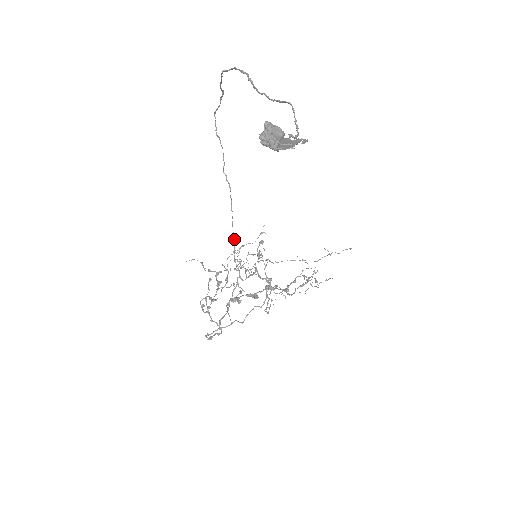
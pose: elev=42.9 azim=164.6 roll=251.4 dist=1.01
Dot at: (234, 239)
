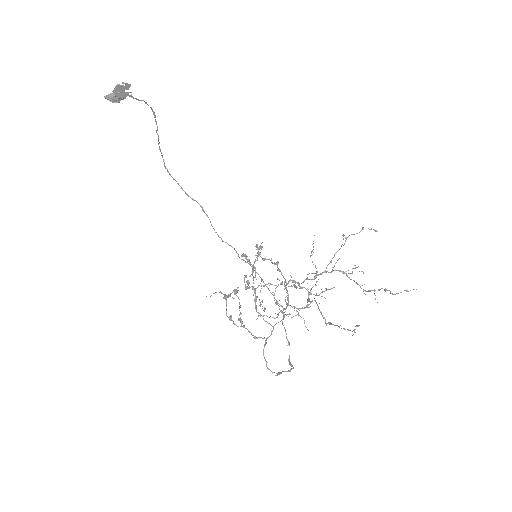
Dot at: (273, 295)
